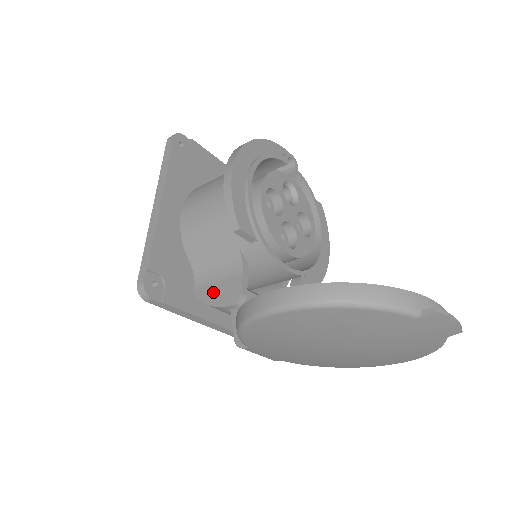
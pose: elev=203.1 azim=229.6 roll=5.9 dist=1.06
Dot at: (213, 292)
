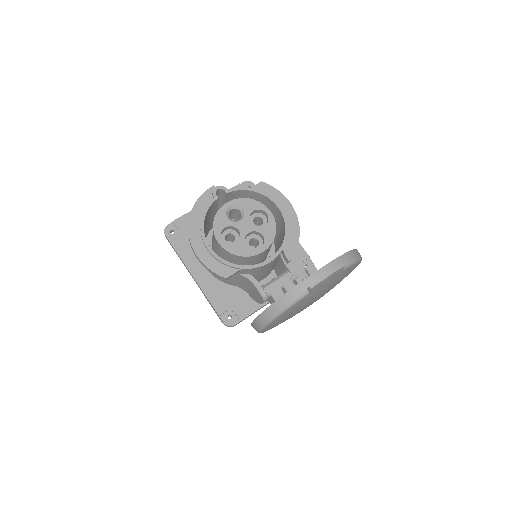
Dot at: (254, 296)
